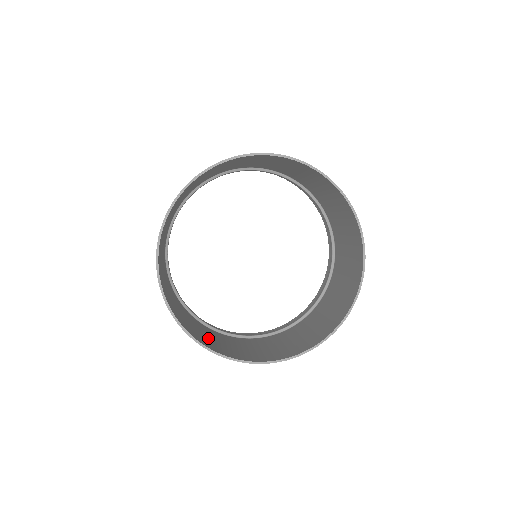
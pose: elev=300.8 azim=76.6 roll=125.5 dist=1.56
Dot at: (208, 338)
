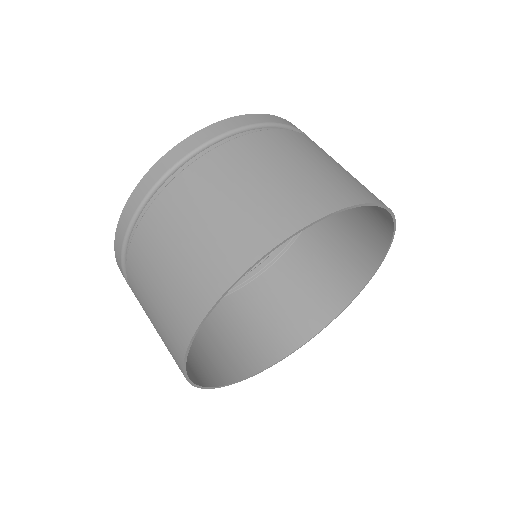
Dot at: (225, 345)
